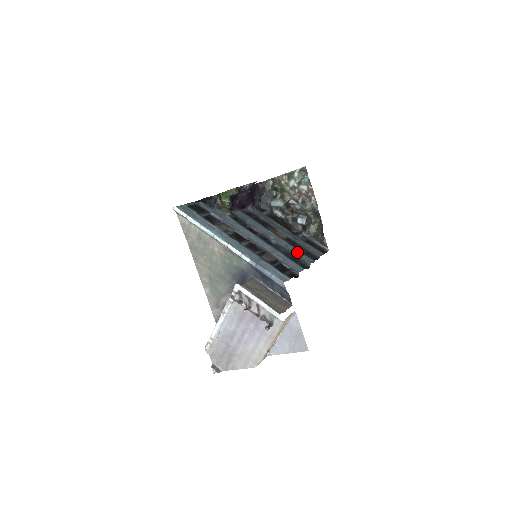
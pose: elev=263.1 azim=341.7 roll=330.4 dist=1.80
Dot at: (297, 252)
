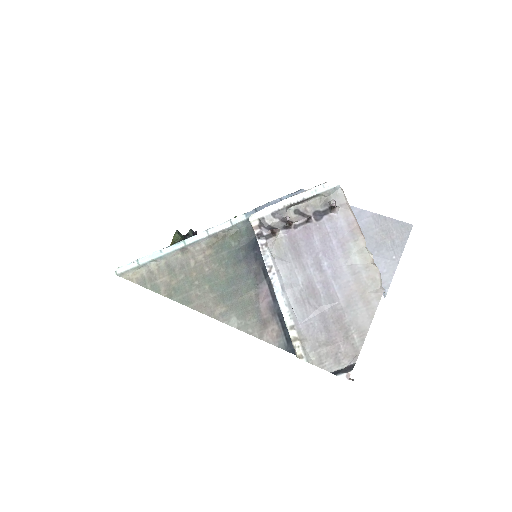
Dot at: occluded
